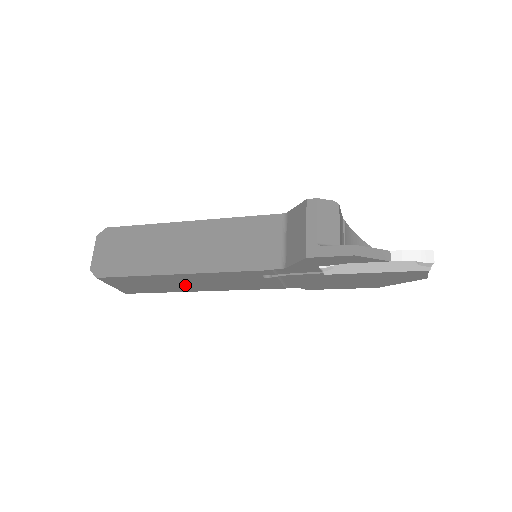
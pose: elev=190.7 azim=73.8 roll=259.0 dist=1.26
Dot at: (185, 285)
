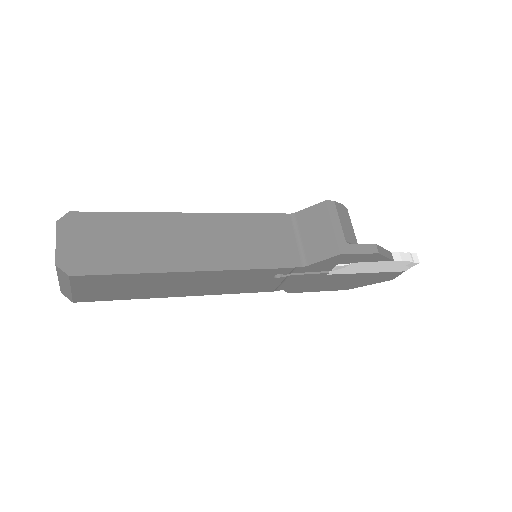
Dot at: (174, 288)
